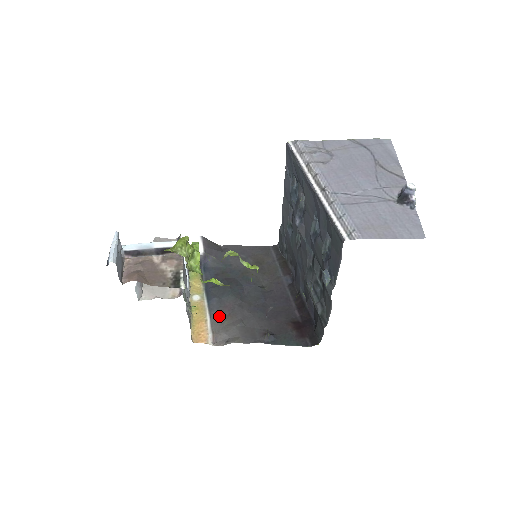
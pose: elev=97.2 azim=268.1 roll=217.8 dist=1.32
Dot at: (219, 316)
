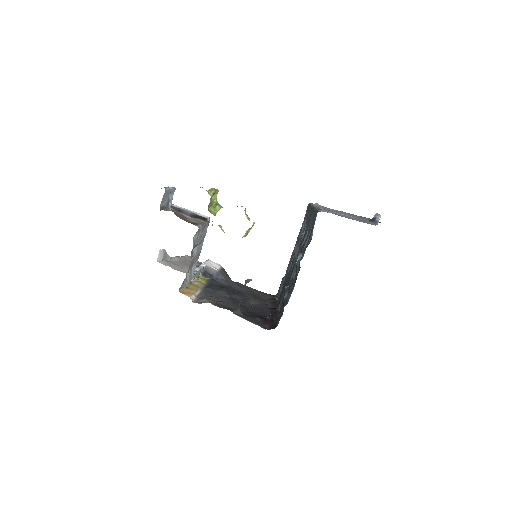
Dot at: (208, 294)
